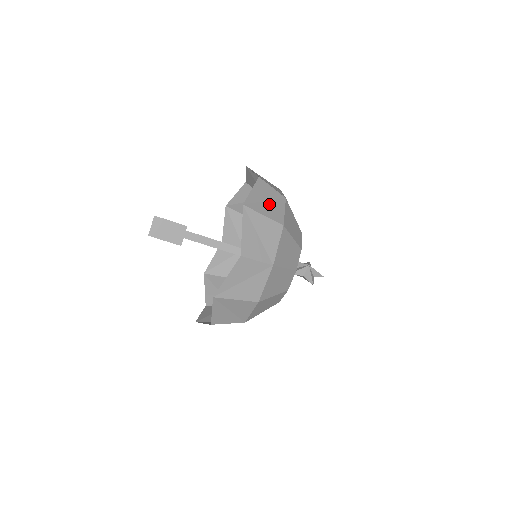
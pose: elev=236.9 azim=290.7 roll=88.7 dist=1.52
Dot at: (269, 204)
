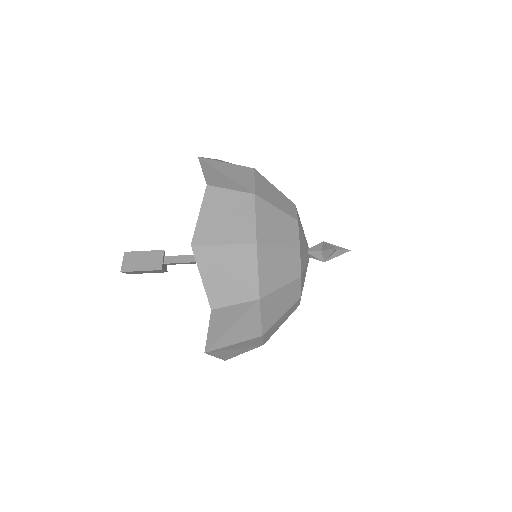
Dot at: occluded
